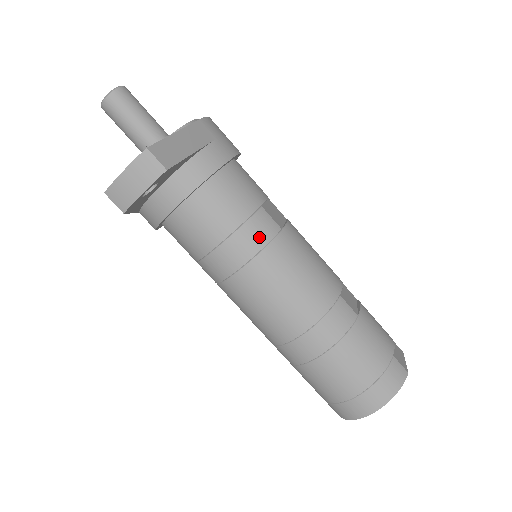
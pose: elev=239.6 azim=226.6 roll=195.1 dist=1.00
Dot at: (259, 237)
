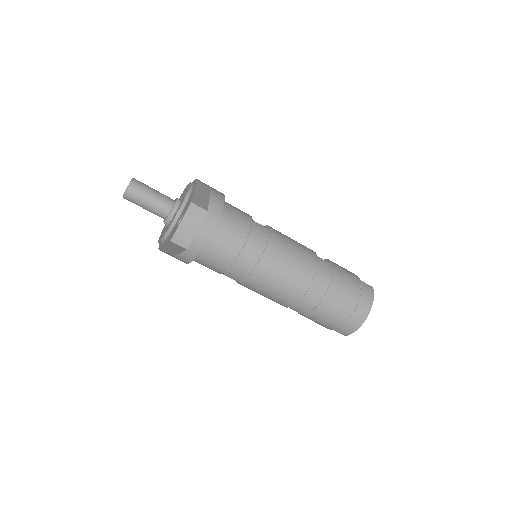
Dot at: (262, 238)
